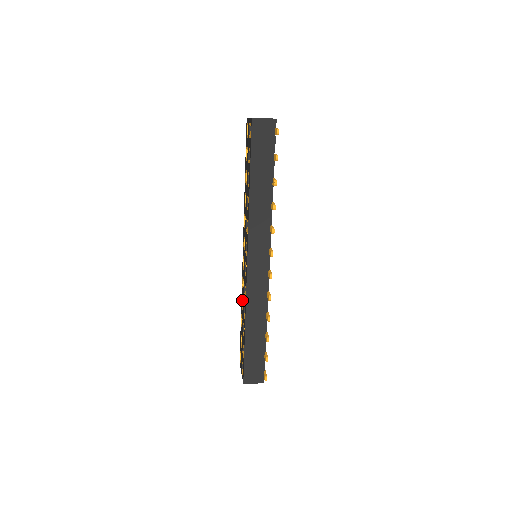
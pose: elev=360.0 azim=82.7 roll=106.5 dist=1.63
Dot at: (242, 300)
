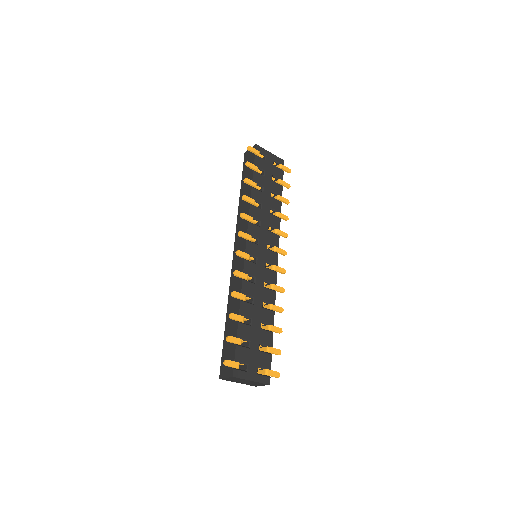
Dot at: occluded
